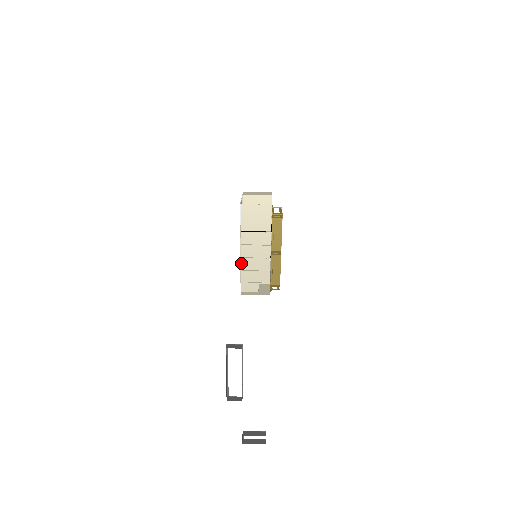
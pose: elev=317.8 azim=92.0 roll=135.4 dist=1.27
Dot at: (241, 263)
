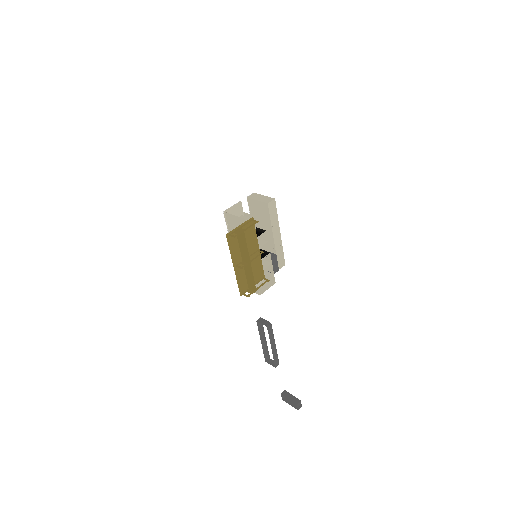
Dot at: occluded
